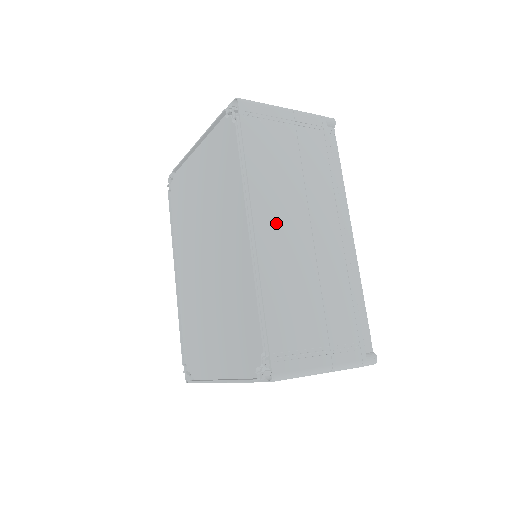
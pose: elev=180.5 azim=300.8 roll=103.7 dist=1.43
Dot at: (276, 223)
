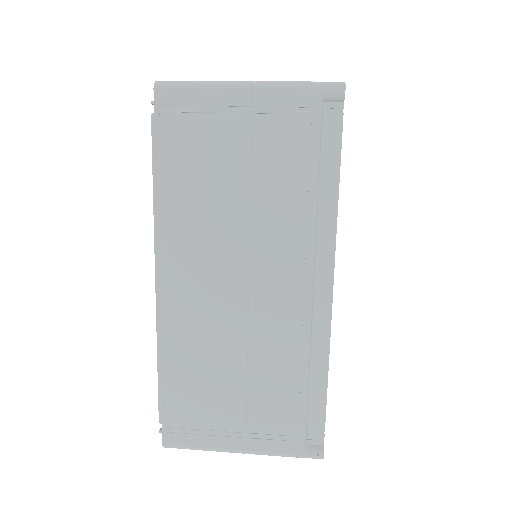
Dot at: (192, 274)
